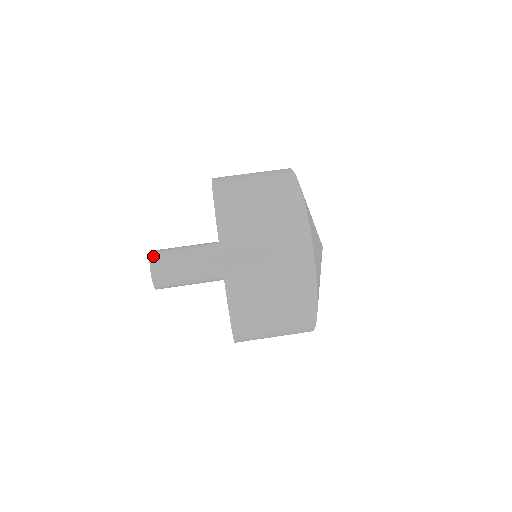
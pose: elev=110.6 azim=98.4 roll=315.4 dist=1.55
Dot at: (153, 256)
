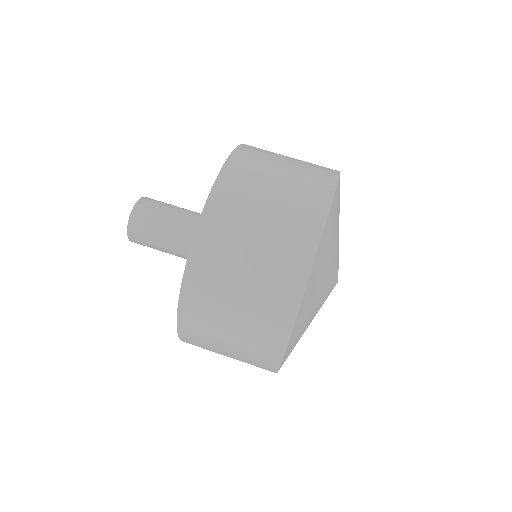
Dot at: occluded
